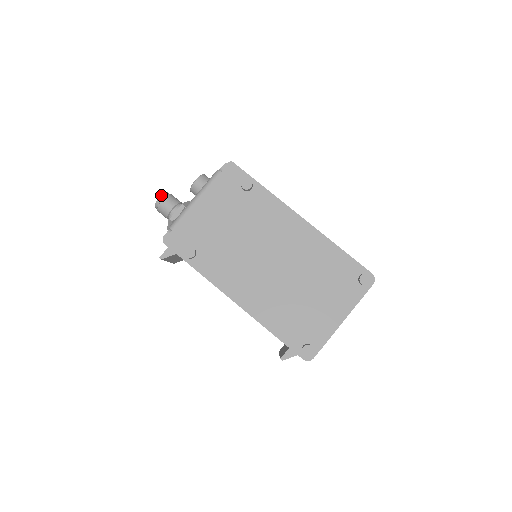
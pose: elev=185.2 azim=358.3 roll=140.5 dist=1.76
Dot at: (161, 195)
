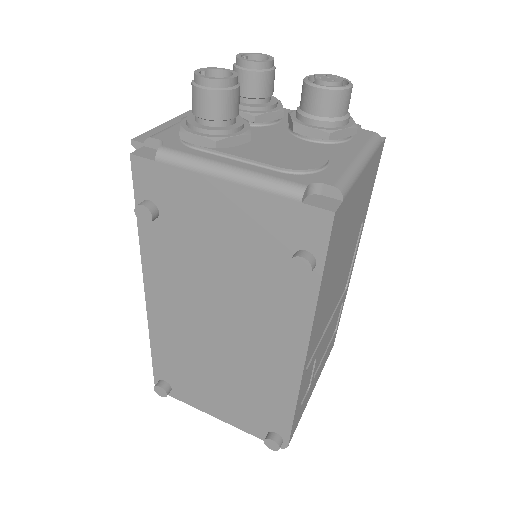
Dot at: (213, 78)
